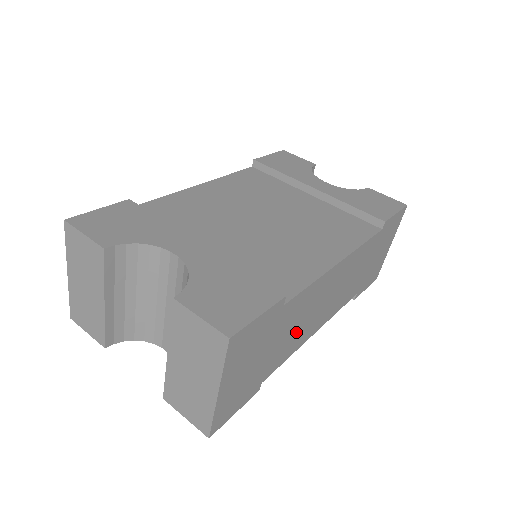
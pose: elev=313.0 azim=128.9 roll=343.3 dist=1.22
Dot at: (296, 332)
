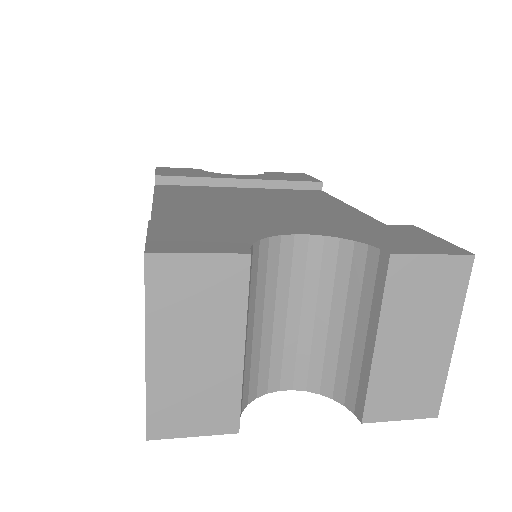
Dot at: occluded
